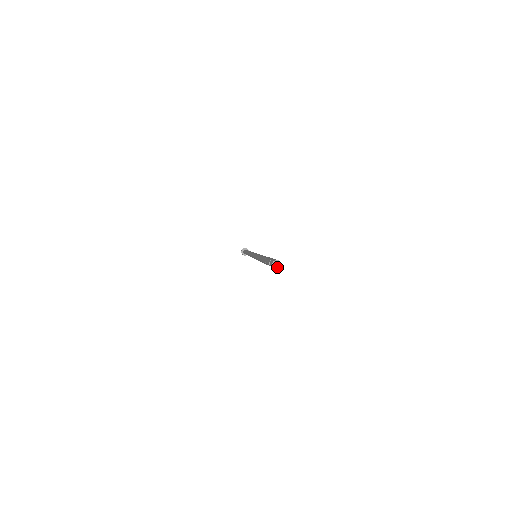
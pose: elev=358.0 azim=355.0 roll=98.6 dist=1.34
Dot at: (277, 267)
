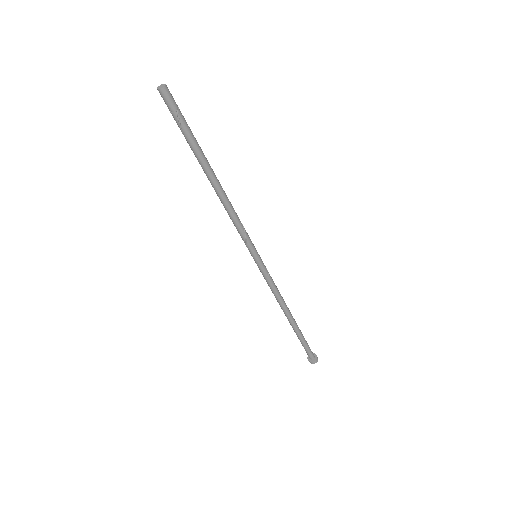
Dot at: (160, 88)
